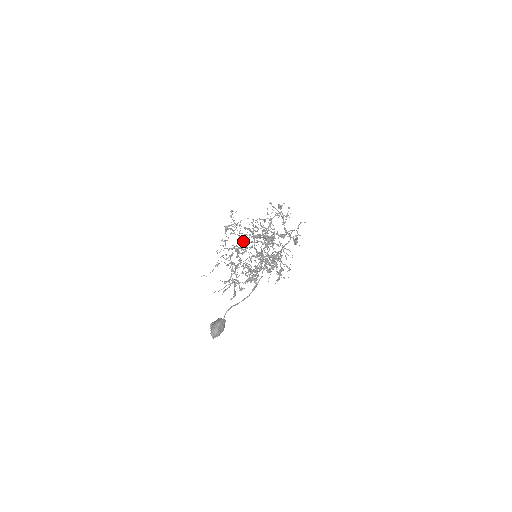
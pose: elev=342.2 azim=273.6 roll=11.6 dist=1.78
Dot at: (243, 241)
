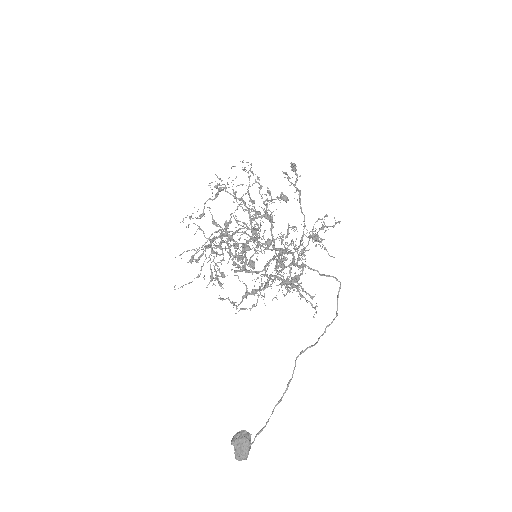
Dot at: (244, 249)
